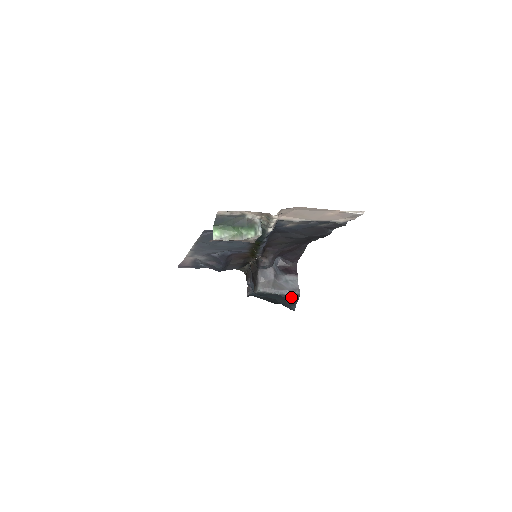
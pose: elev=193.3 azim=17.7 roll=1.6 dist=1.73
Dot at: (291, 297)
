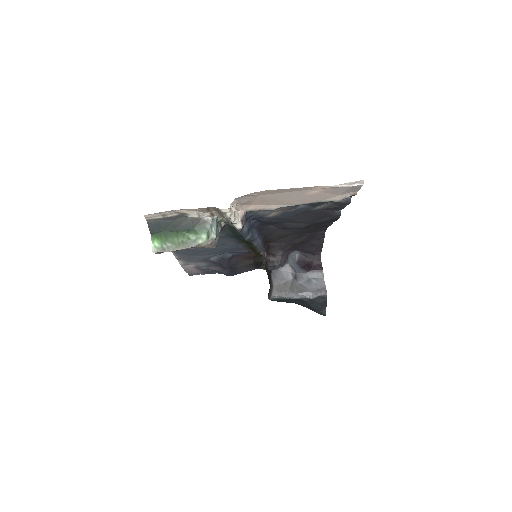
Dot at: (316, 300)
